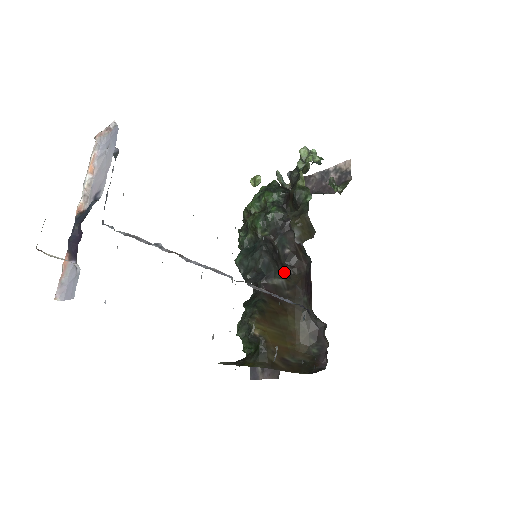
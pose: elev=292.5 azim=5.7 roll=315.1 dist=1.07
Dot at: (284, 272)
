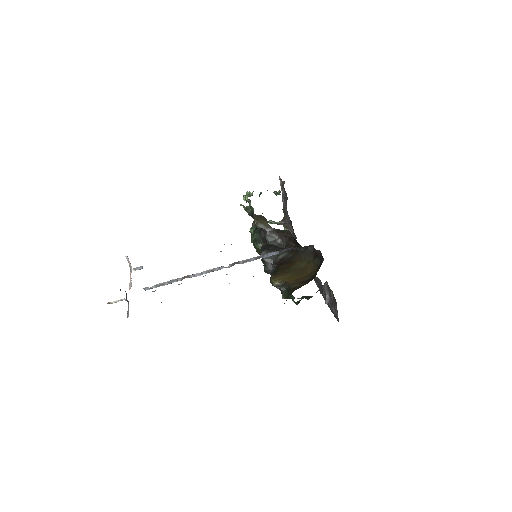
Dot at: occluded
